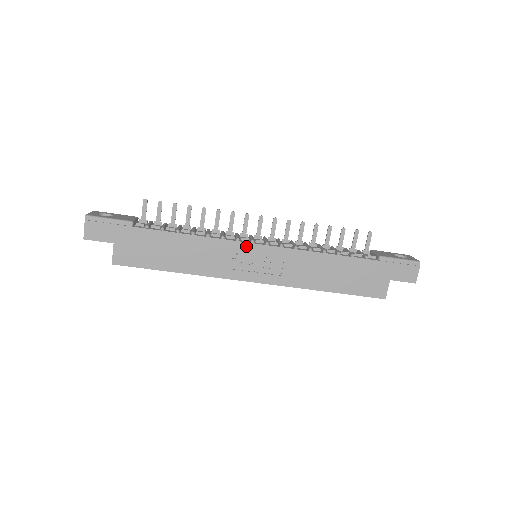
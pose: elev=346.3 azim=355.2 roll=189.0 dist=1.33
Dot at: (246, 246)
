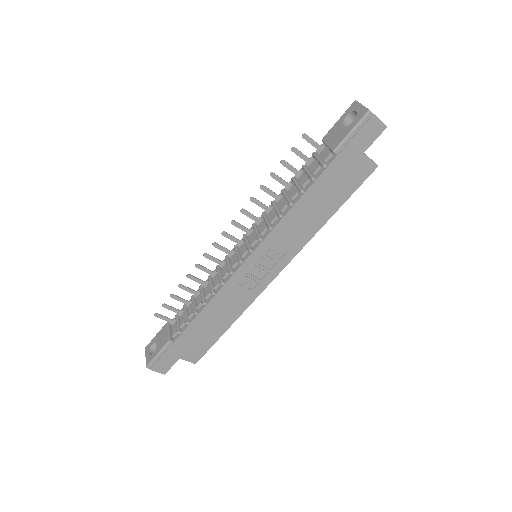
Dot at: (241, 270)
